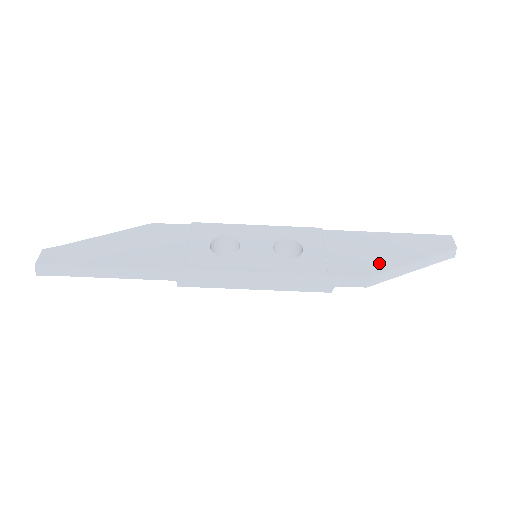
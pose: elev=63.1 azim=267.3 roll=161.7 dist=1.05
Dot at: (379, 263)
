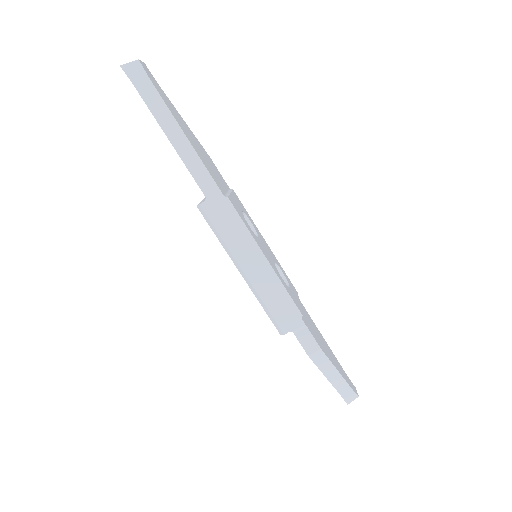
Dot at: (325, 349)
